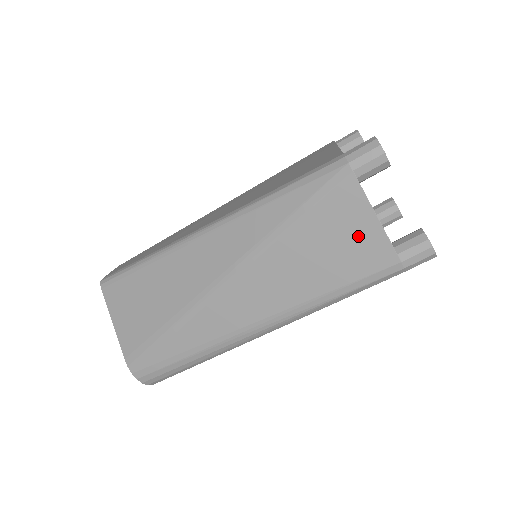
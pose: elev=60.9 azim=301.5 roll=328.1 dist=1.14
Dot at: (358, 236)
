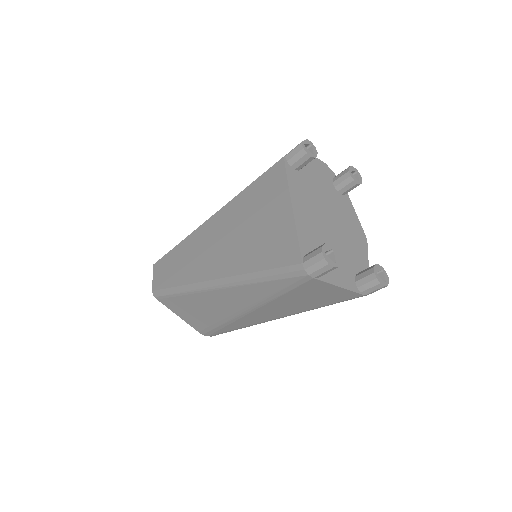
Dot at: (330, 293)
